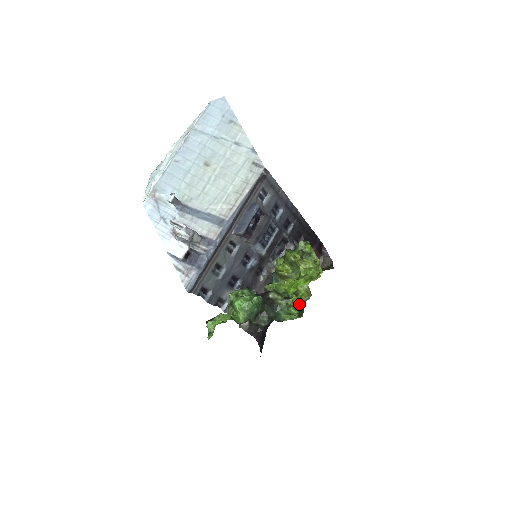
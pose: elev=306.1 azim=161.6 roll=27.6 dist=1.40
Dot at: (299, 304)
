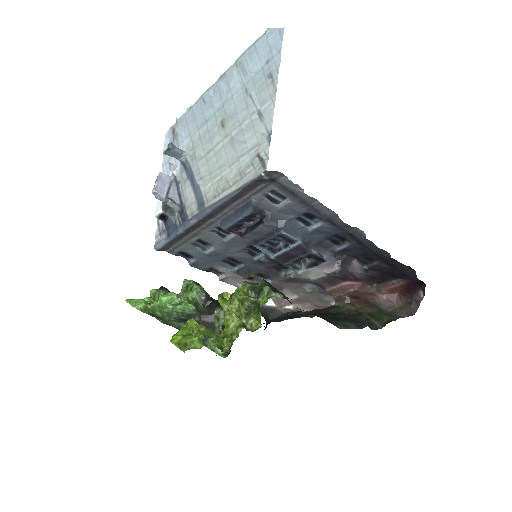
Dot at: occluded
